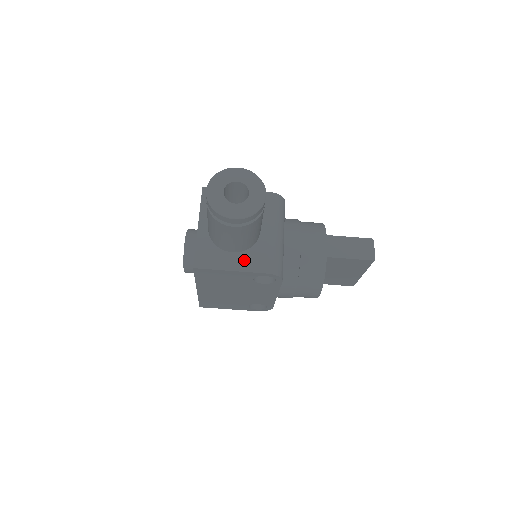
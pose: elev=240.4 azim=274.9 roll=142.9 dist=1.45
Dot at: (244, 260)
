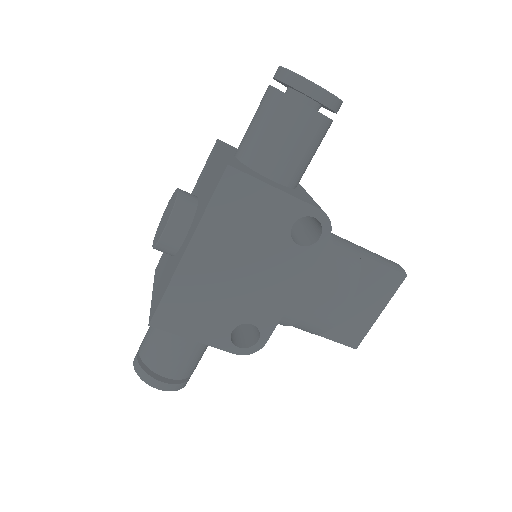
Dot at: (288, 190)
